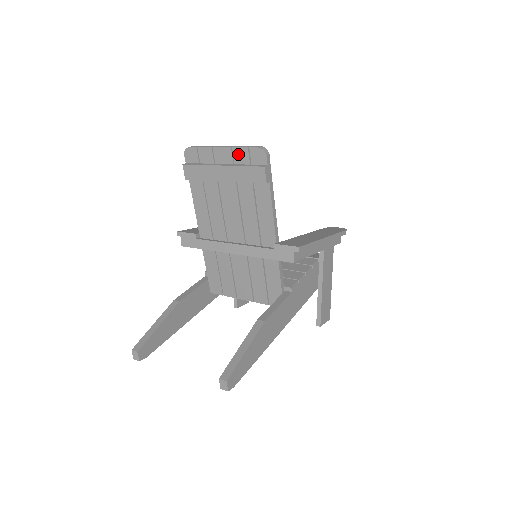
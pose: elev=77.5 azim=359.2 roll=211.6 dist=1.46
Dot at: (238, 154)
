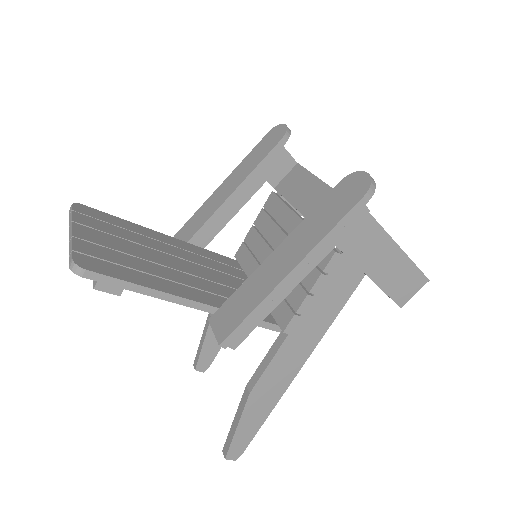
Dot at: occluded
